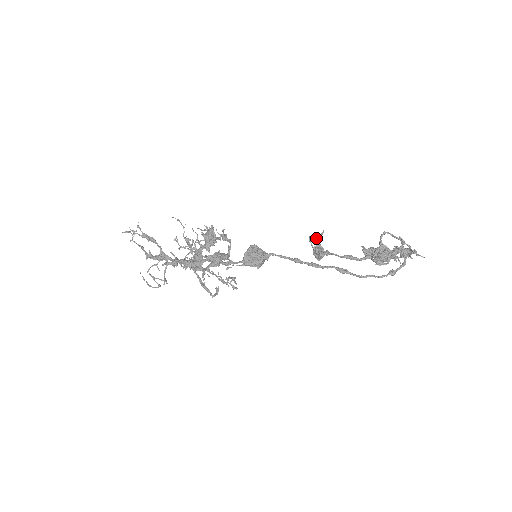
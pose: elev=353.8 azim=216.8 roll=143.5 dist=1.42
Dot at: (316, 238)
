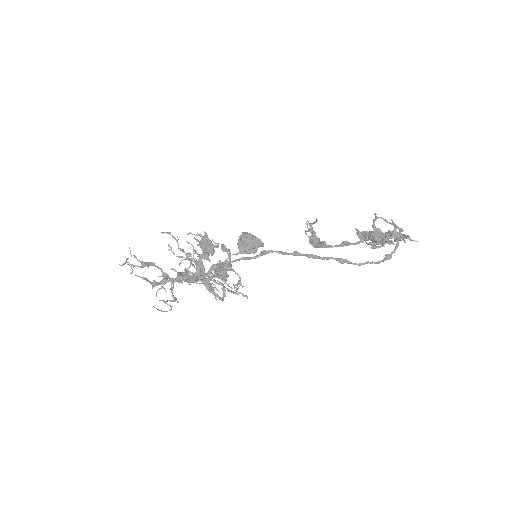
Dot at: (310, 225)
